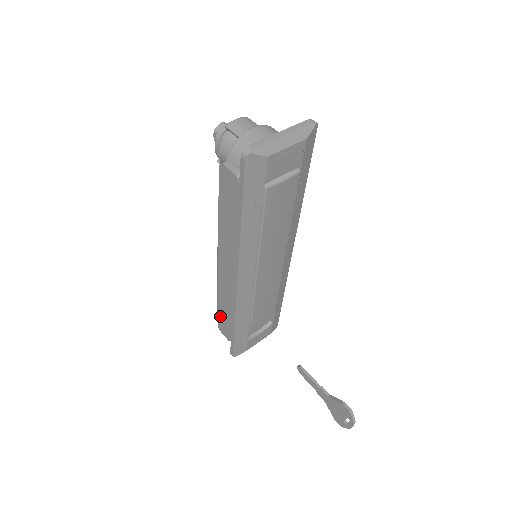
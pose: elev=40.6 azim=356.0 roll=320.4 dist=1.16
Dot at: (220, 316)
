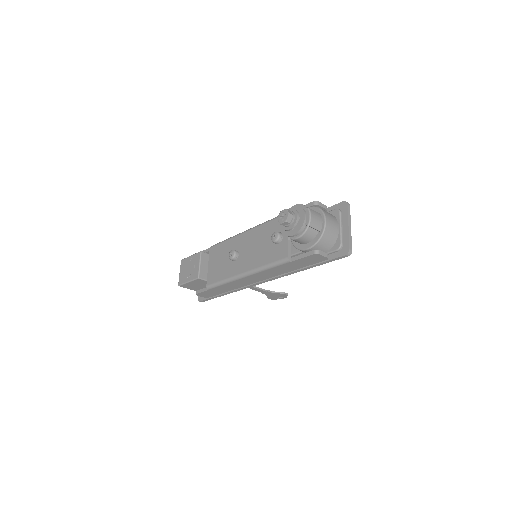
Dot at: (209, 291)
